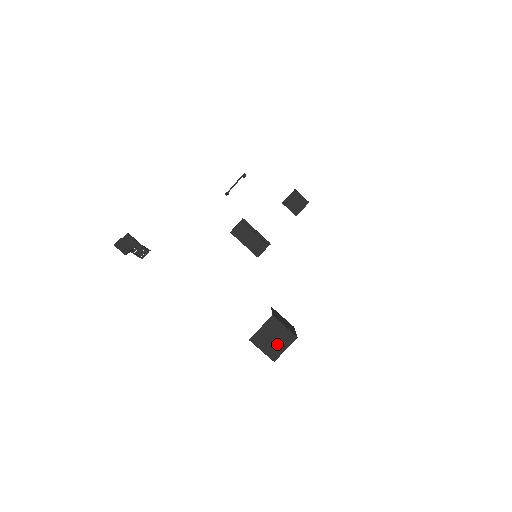
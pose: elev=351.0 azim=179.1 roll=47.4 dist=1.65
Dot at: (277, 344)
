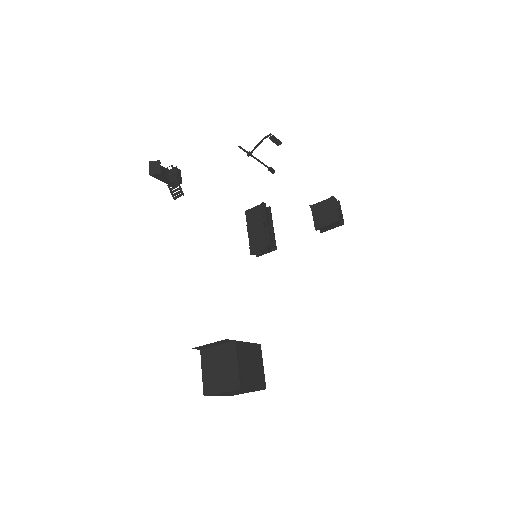
Dot at: (219, 378)
